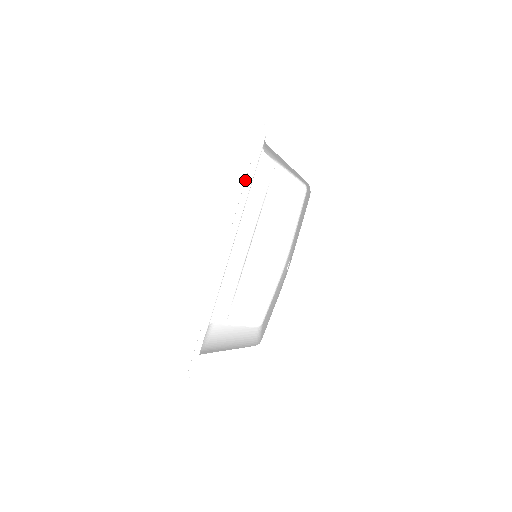
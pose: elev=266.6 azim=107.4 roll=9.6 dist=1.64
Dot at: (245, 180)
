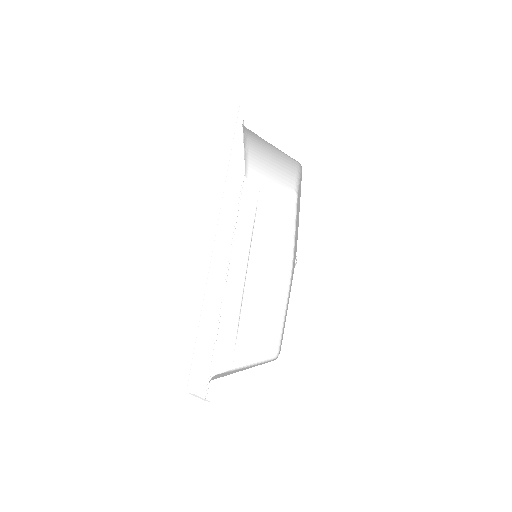
Dot at: (232, 146)
